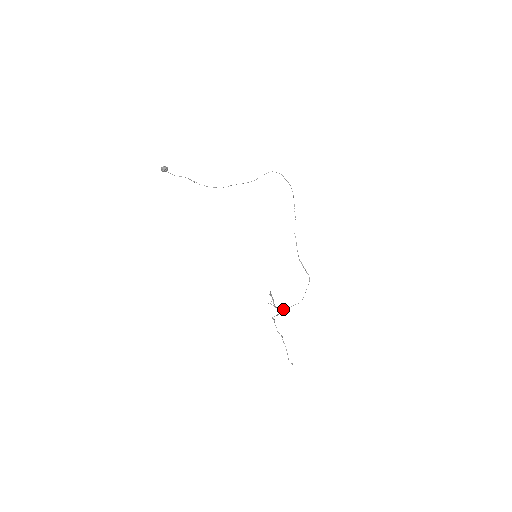
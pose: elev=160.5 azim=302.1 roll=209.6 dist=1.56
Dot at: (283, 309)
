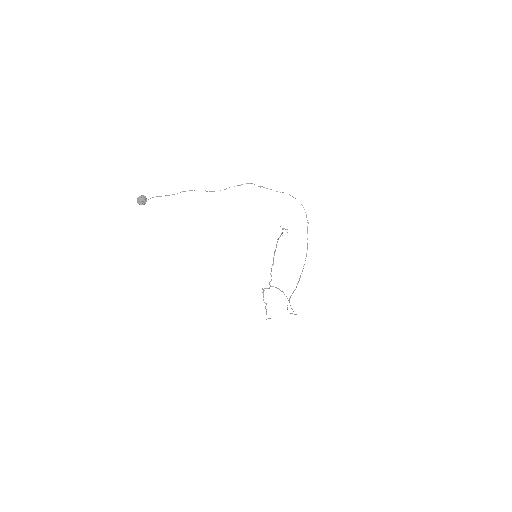
Dot at: (275, 287)
